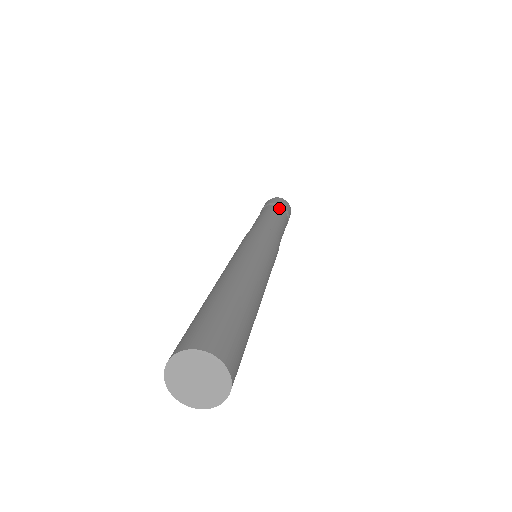
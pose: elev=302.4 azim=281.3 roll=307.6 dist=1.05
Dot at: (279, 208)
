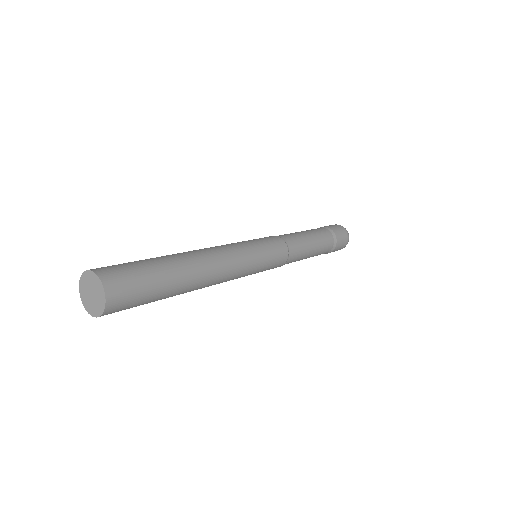
Dot at: (328, 235)
